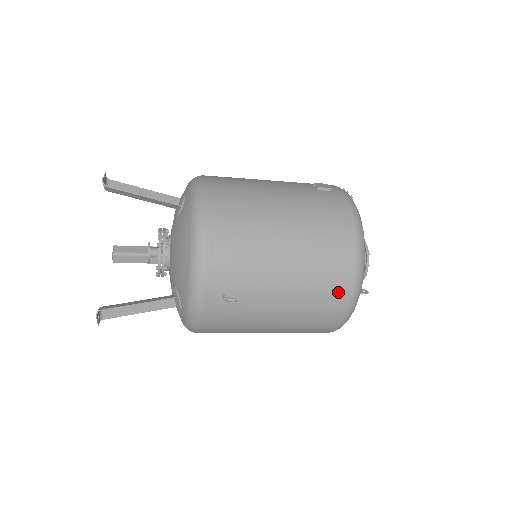
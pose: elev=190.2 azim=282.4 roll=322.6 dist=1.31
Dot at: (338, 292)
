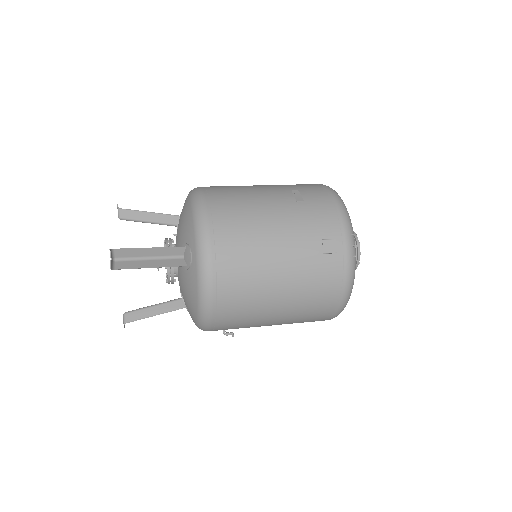
Dot at: occluded
